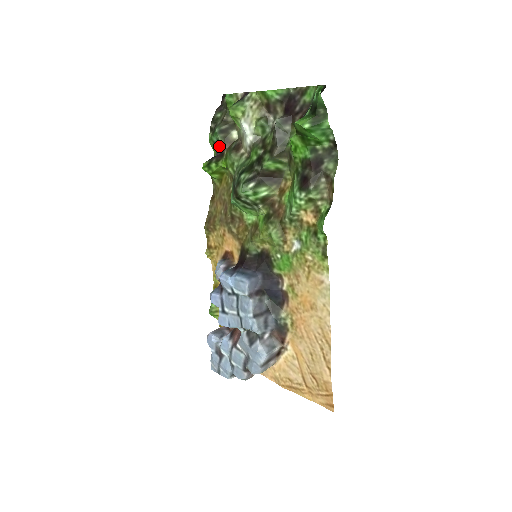
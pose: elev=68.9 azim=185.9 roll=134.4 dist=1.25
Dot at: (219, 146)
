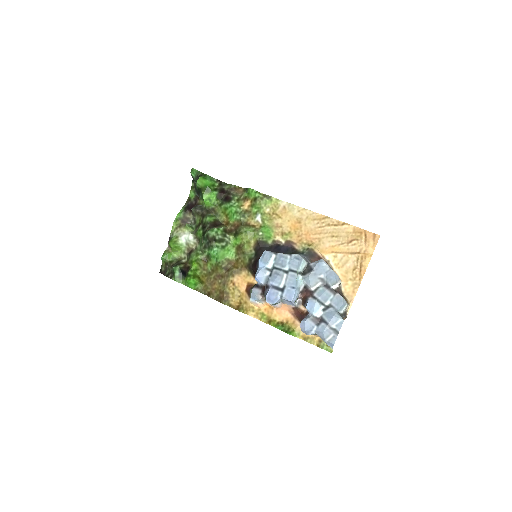
Dot at: (183, 268)
